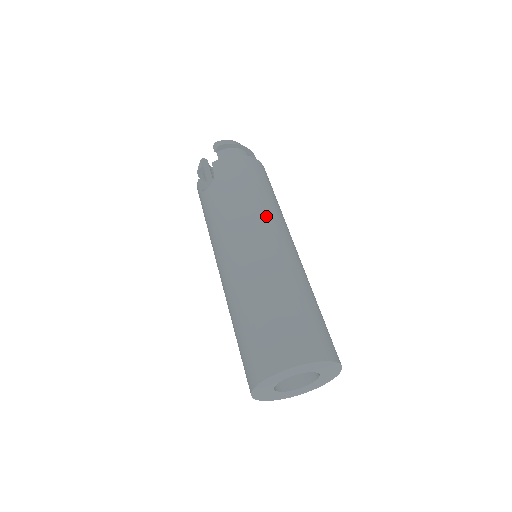
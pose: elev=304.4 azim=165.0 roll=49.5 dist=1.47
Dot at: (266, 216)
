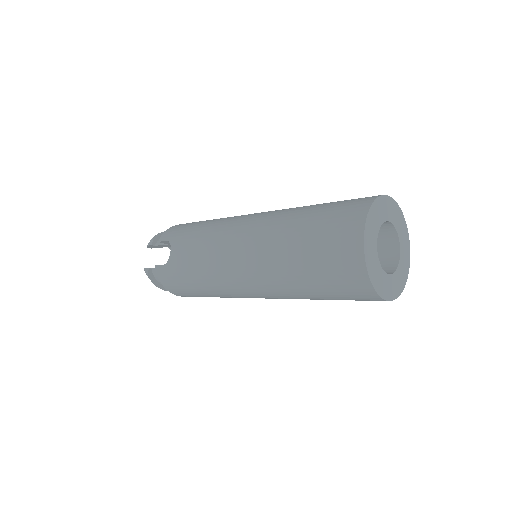
Dot at: occluded
